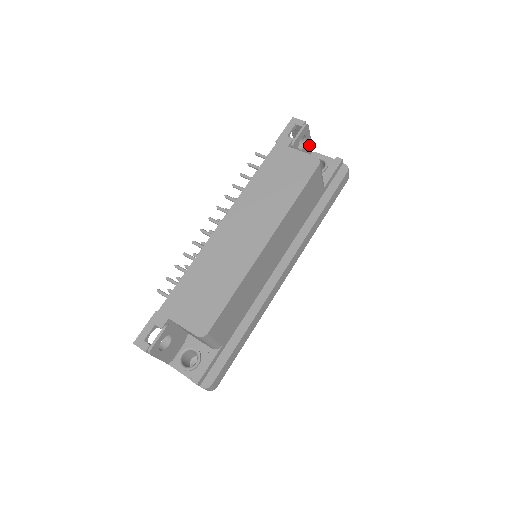
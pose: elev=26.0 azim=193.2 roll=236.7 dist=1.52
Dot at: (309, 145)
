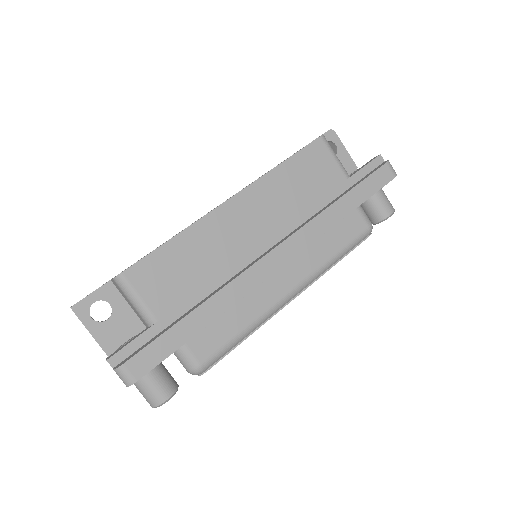
Dot at: (347, 158)
